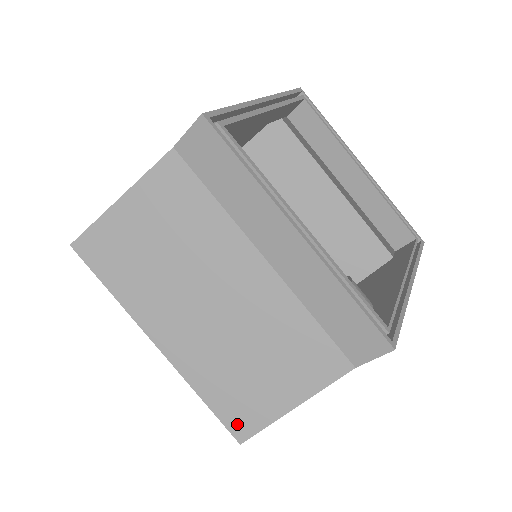
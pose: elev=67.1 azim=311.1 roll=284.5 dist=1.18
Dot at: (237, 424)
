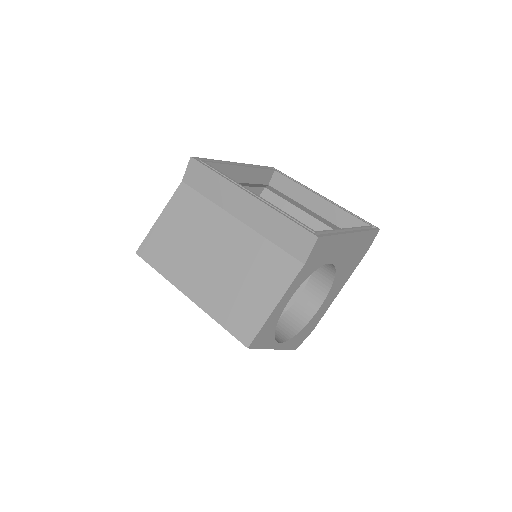
Dot at: (243, 333)
